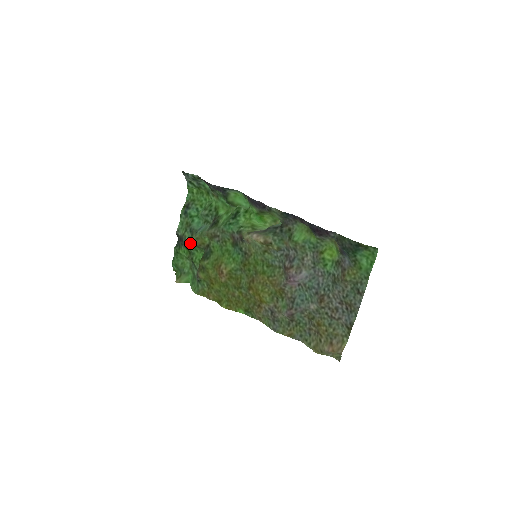
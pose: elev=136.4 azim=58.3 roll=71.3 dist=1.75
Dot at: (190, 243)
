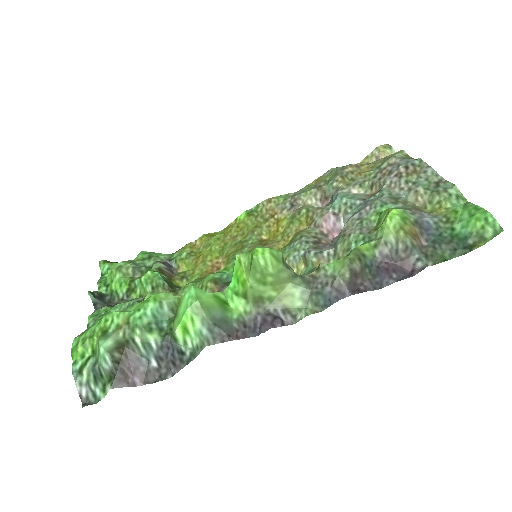
Dot at: occluded
